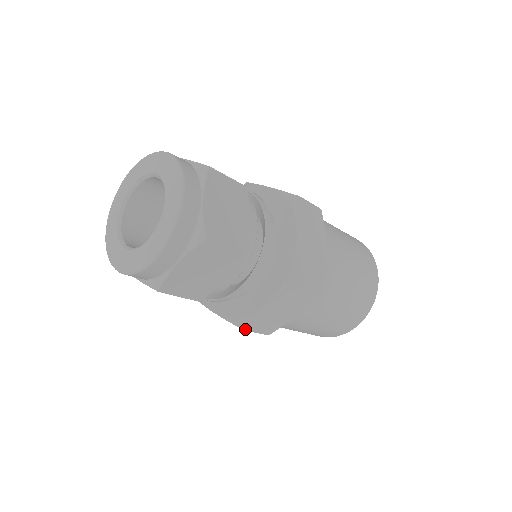
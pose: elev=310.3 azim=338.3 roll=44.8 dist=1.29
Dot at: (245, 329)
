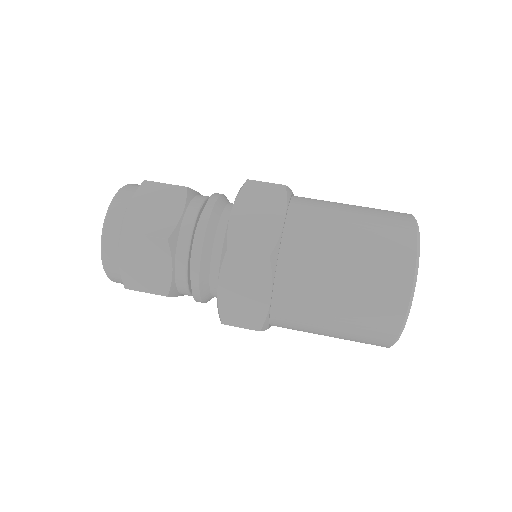
Dot at: occluded
